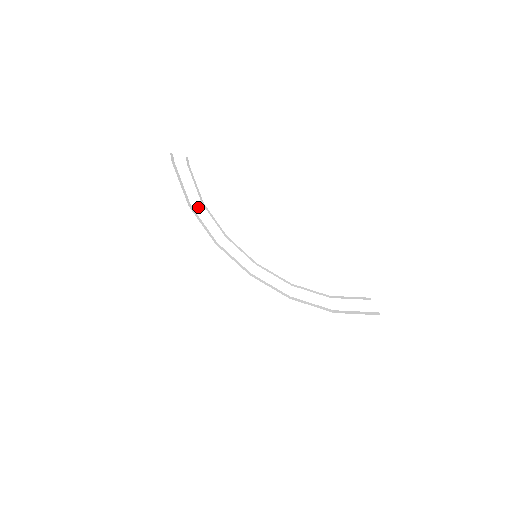
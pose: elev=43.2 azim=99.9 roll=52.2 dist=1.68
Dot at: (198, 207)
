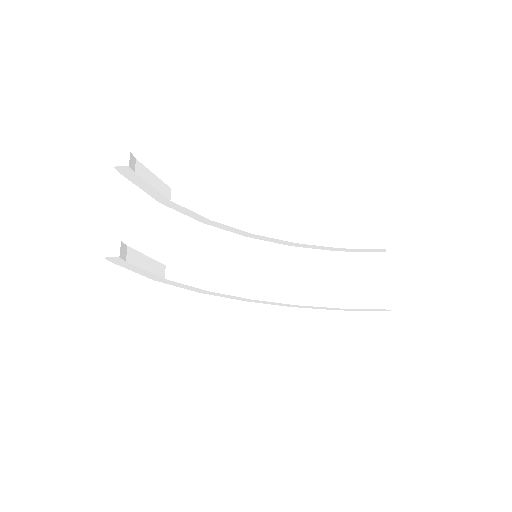
Dot at: (165, 203)
